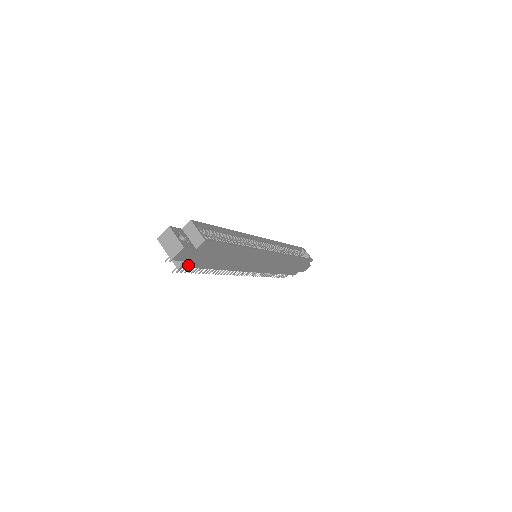
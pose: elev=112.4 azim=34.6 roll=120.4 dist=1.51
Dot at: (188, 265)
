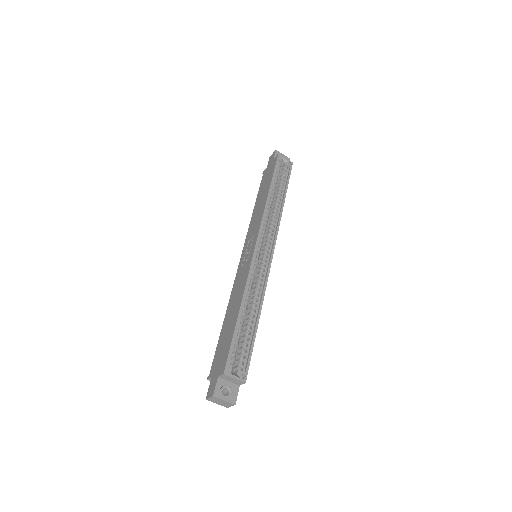
Dot at: occluded
